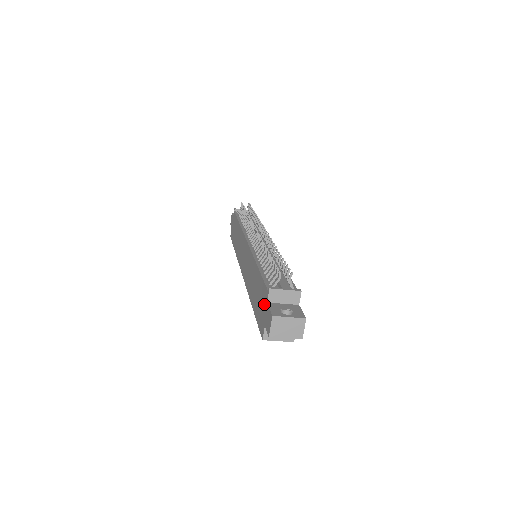
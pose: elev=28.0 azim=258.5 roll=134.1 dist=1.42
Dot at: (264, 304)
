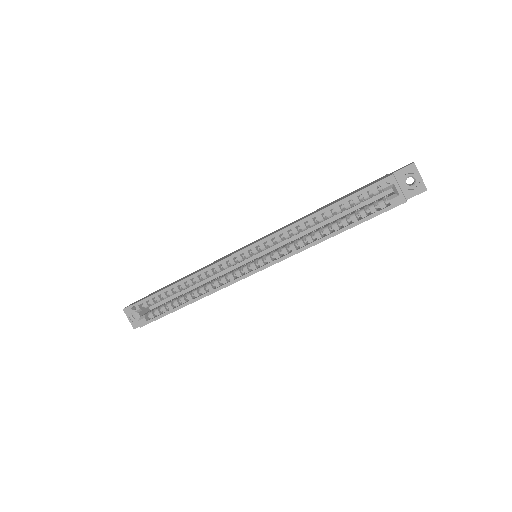
Dot at: occluded
